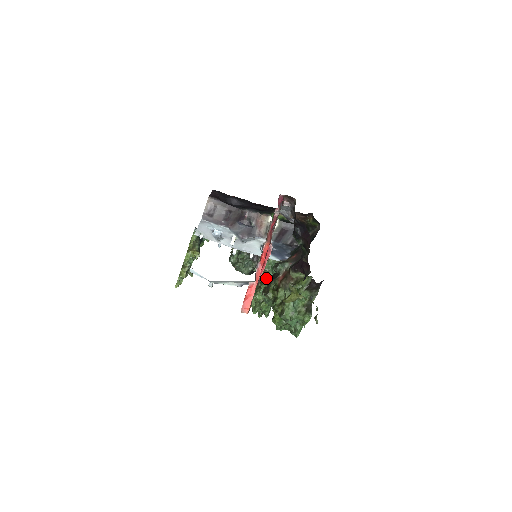
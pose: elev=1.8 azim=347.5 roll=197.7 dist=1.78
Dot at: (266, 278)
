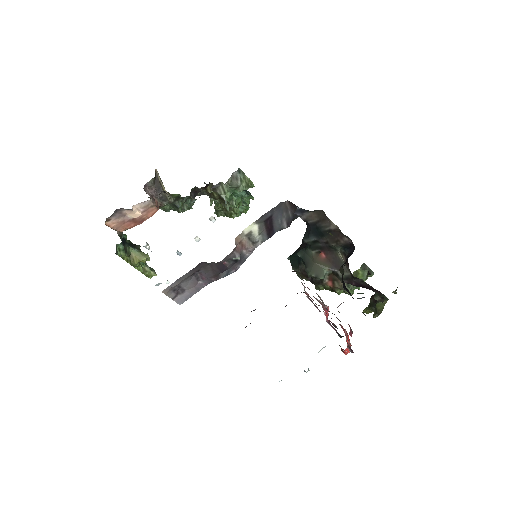
Dot at: occluded
